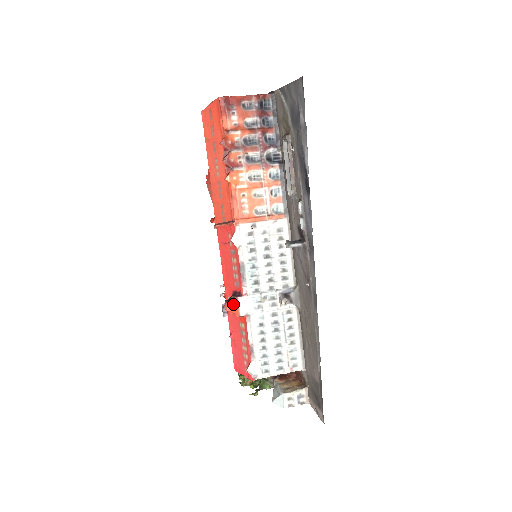
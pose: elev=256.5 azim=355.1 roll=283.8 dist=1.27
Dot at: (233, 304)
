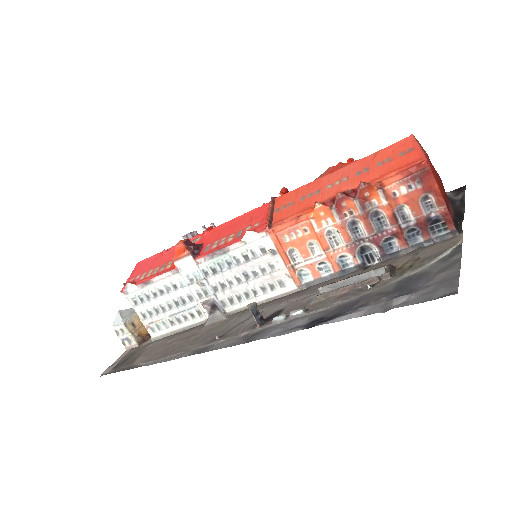
Dot at: (183, 251)
